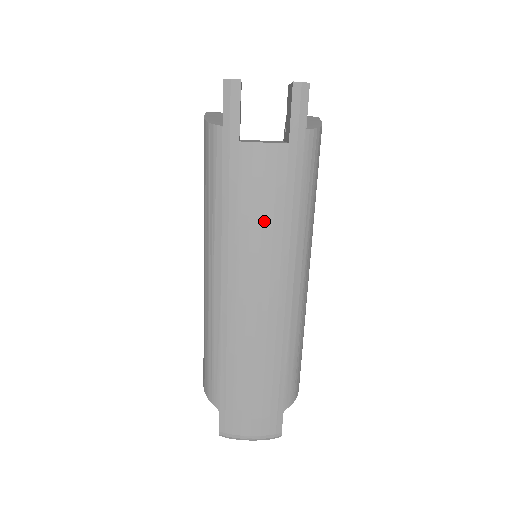
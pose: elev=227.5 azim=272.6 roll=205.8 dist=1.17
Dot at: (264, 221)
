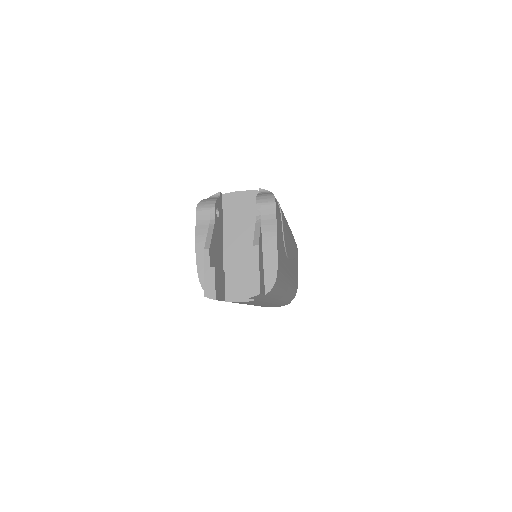
Dot at: occluded
